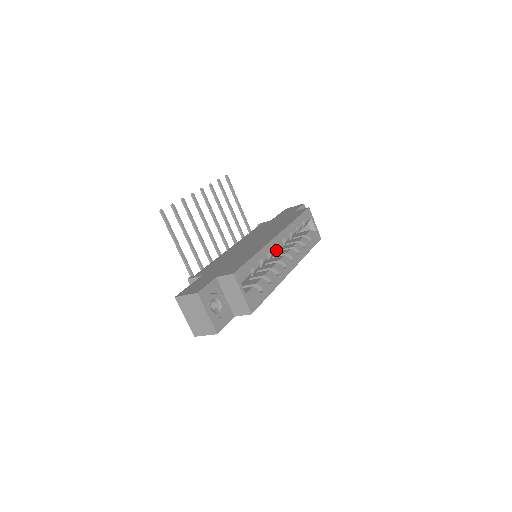
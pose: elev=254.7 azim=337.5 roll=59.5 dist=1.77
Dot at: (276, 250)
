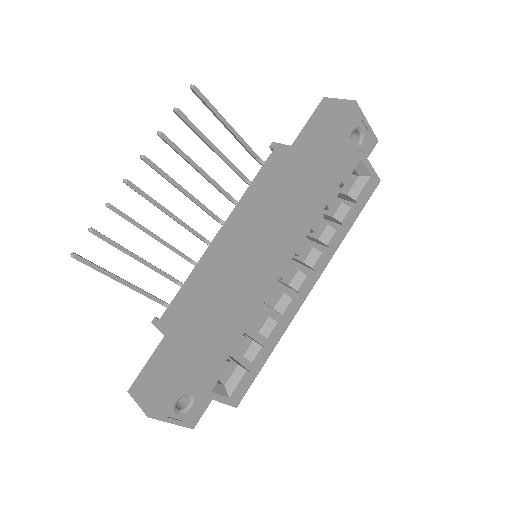
Dot at: (280, 278)
